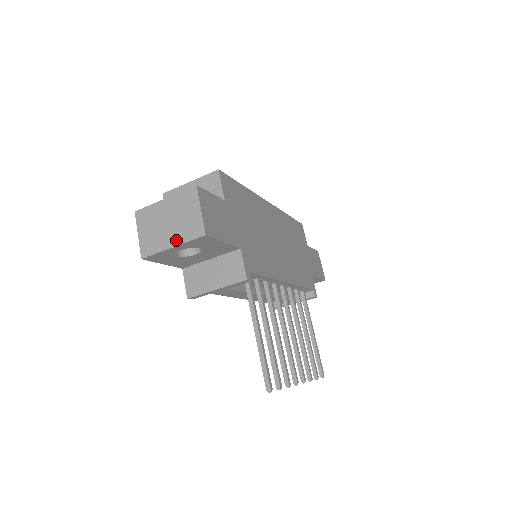
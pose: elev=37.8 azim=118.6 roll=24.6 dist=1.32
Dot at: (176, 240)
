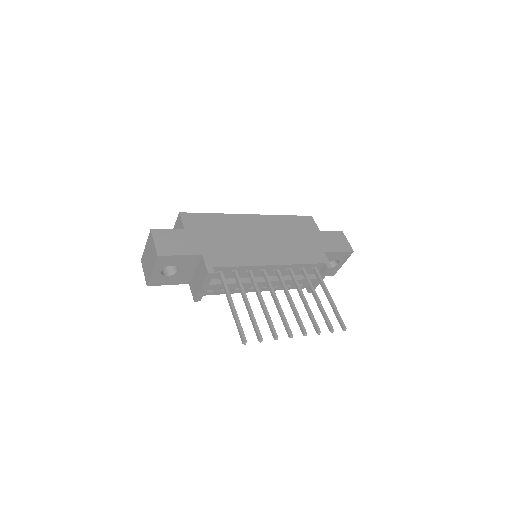
Dot at: (152, 266)
